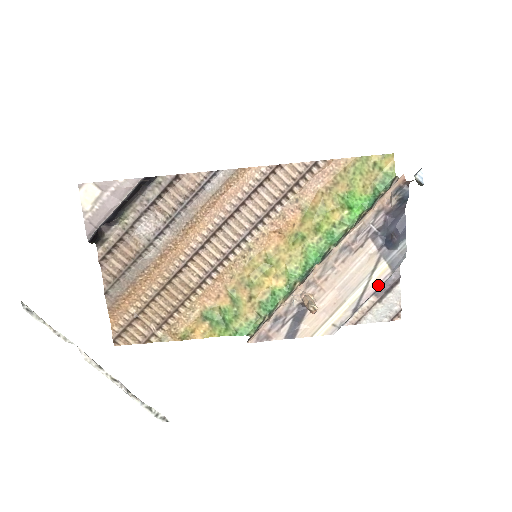
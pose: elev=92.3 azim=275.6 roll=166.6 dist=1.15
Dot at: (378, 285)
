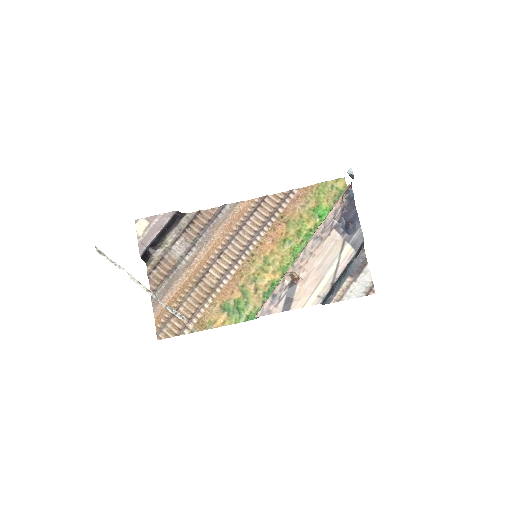
Dot at: (347, 262)
